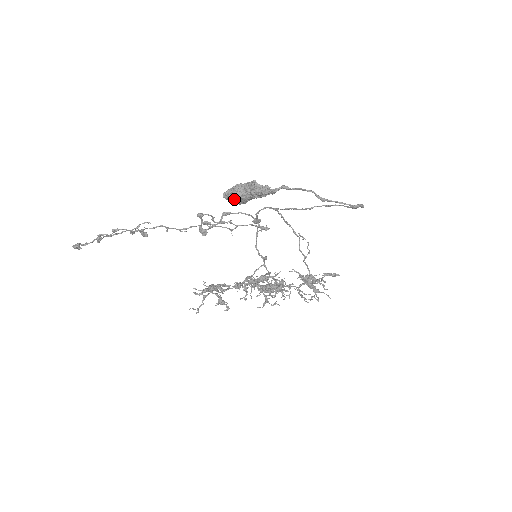
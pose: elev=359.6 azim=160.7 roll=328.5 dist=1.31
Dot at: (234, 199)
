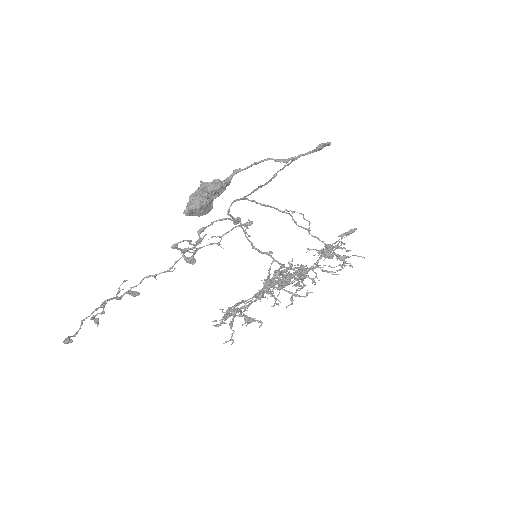
Dot at: (196, 212)
